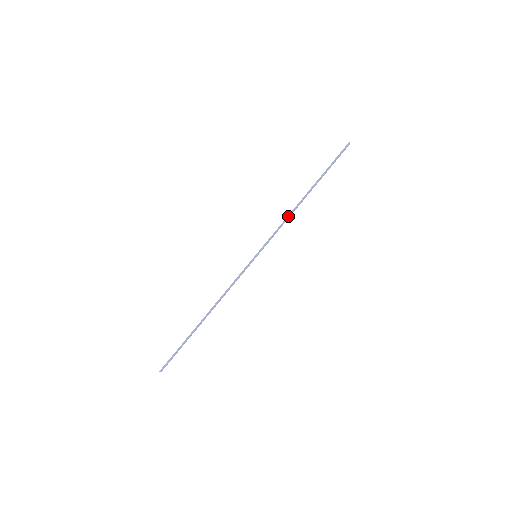
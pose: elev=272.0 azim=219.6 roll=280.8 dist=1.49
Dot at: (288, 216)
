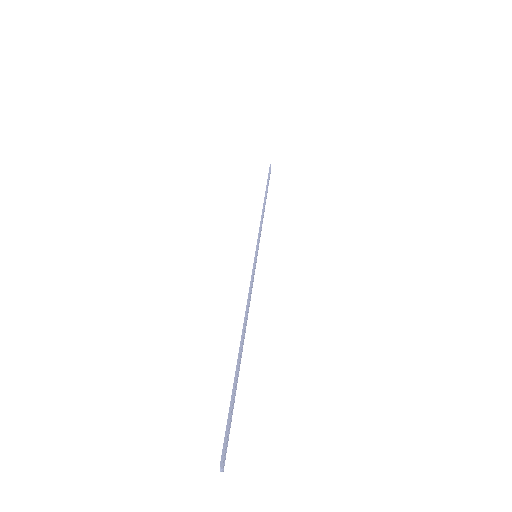
Dot at: (262, 216)
